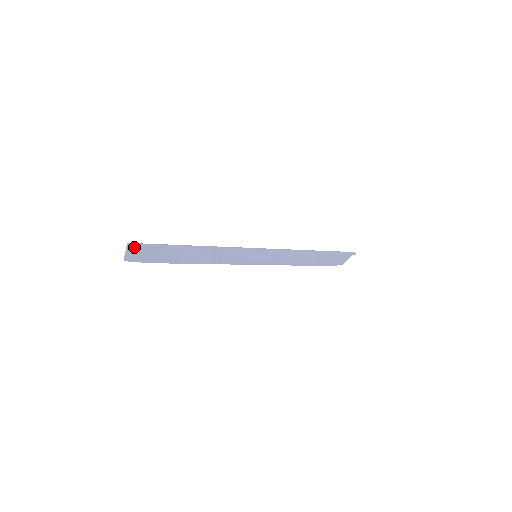
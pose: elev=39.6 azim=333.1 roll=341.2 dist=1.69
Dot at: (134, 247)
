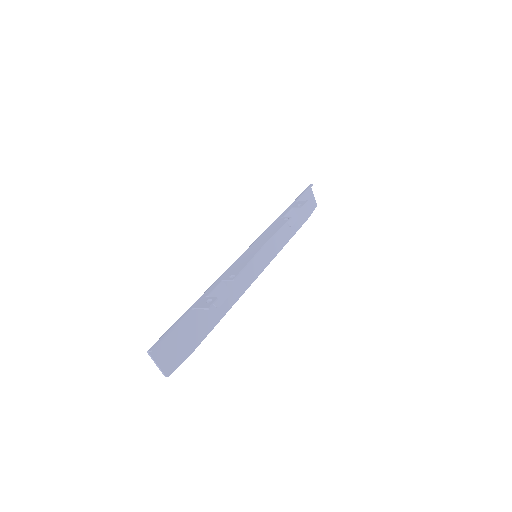
Dot at: (157, 350)
